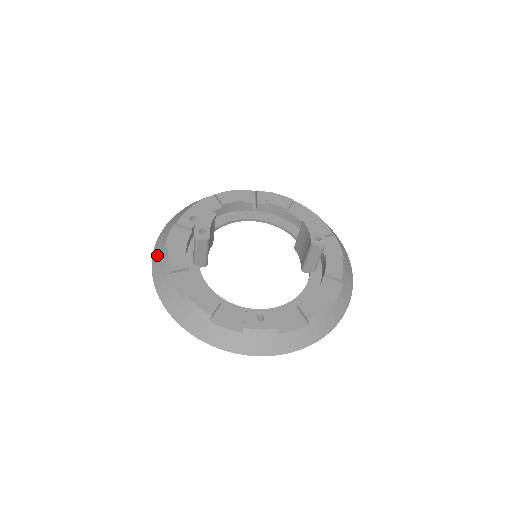
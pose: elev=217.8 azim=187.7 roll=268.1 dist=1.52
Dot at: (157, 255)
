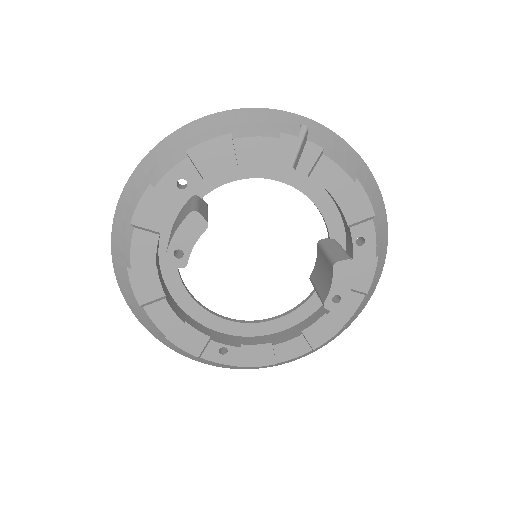
Dot at: (120, 220)
